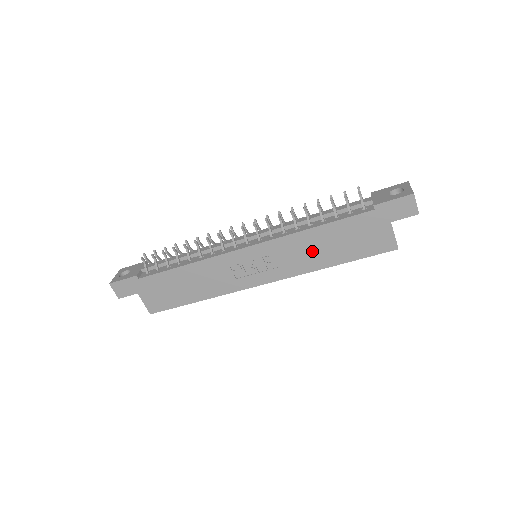
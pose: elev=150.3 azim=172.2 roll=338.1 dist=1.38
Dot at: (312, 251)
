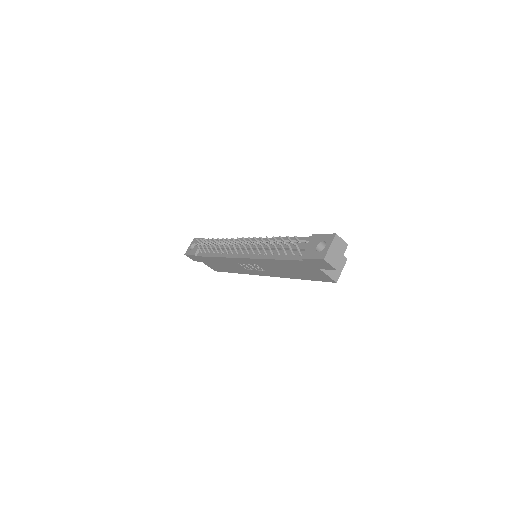
Dot at: (280, 269)
